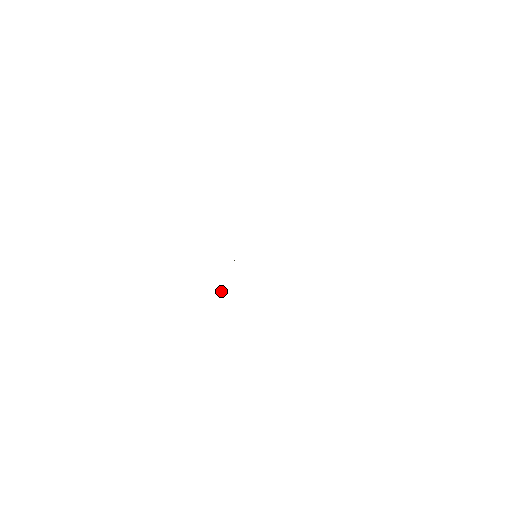
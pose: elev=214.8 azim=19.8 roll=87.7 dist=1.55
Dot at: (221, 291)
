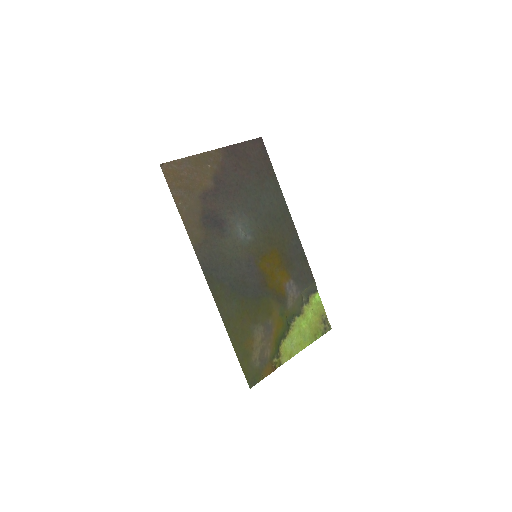
Dot at: occluded
